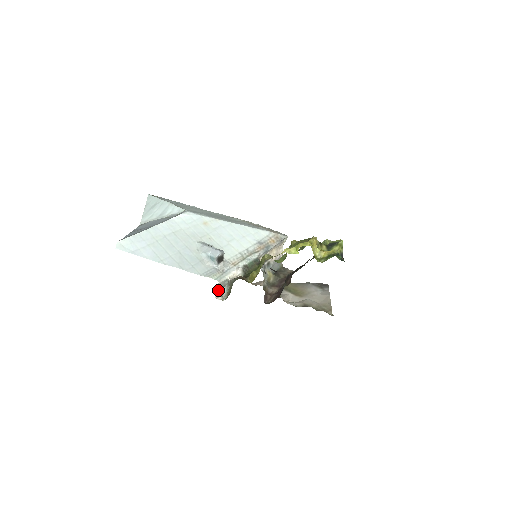
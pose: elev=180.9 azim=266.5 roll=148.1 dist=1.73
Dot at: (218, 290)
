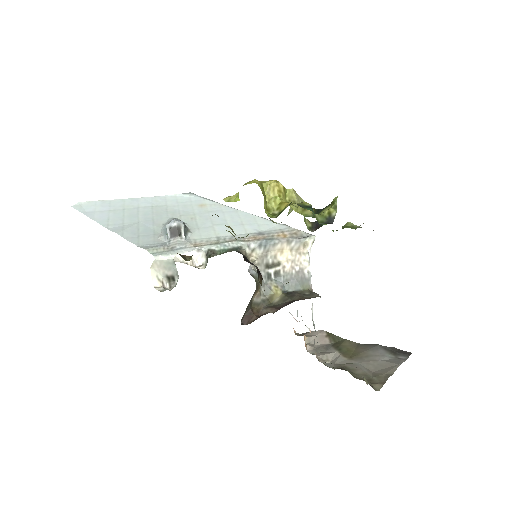
Dot at: (162, 277)
